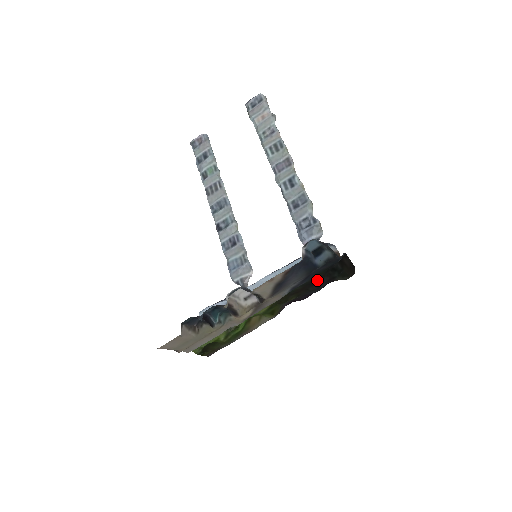
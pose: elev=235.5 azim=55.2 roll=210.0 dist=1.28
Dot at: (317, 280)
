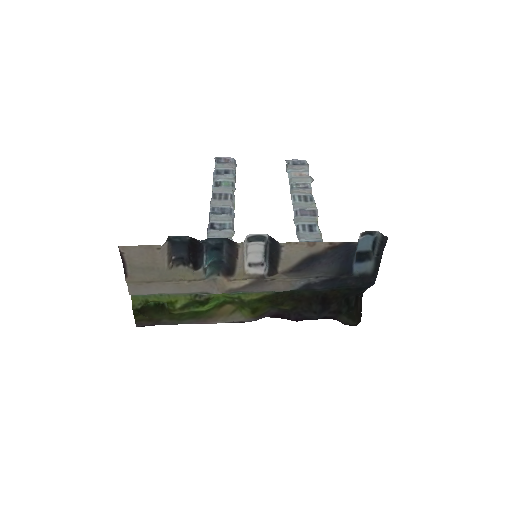
Dot at: (328, 299)
